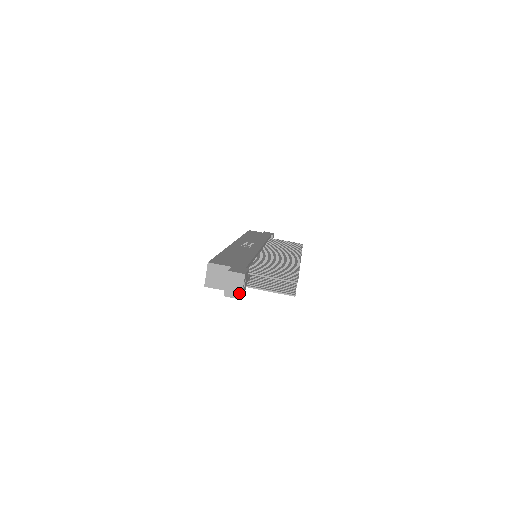
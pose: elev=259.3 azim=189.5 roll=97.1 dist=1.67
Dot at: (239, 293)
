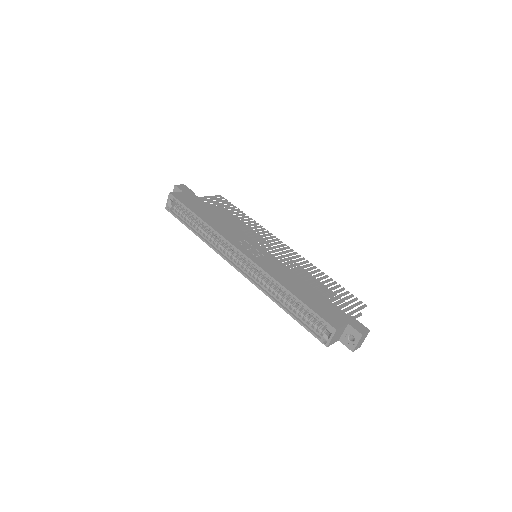
Dot at: (361, 344)
